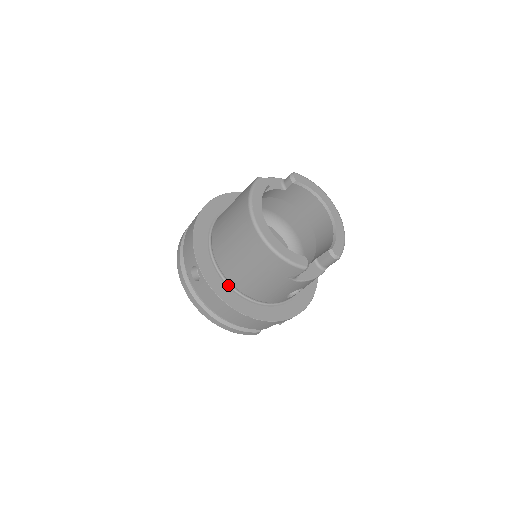
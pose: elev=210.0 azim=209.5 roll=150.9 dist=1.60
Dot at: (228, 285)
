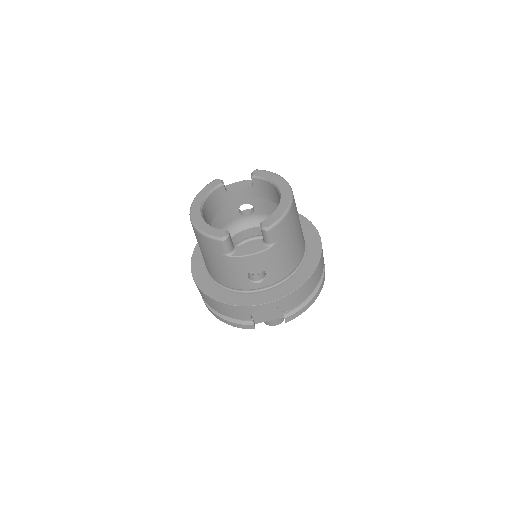
Dot at: (210, 277)
